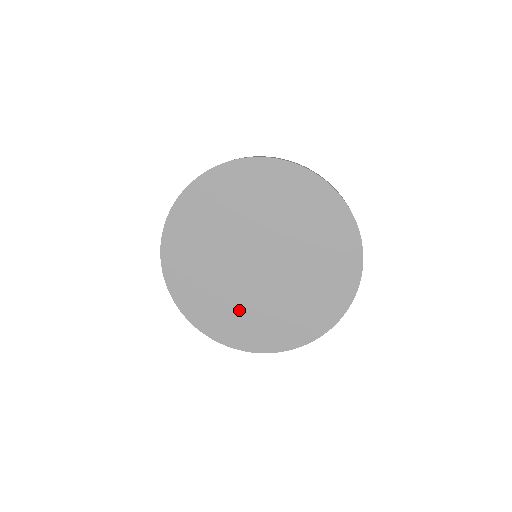
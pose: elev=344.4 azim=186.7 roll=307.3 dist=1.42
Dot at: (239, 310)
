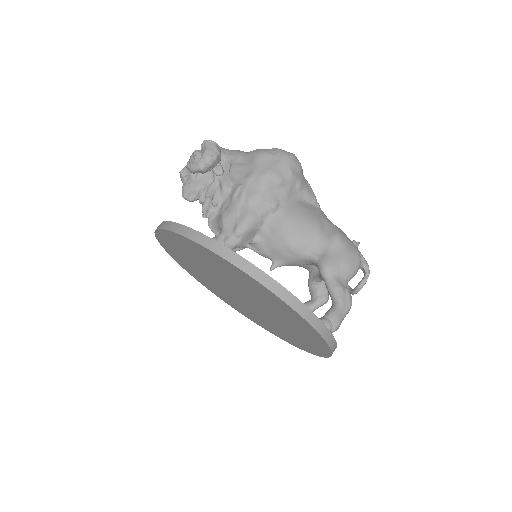
Dot at: (203, 276)
